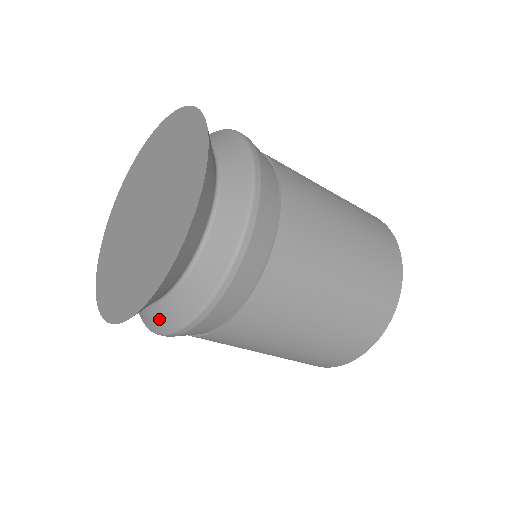
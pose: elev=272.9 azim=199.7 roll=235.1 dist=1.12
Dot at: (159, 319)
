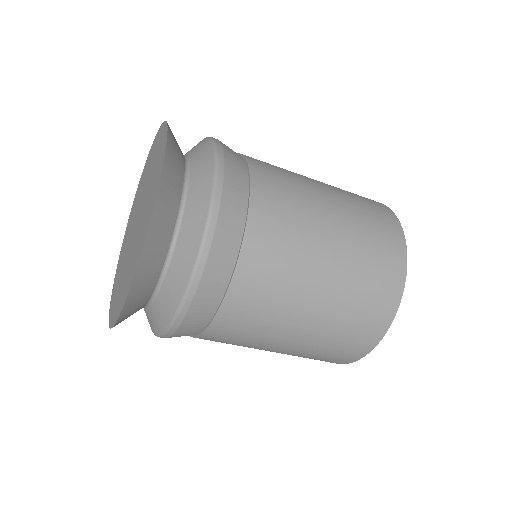
Dot at: (173, 288)
